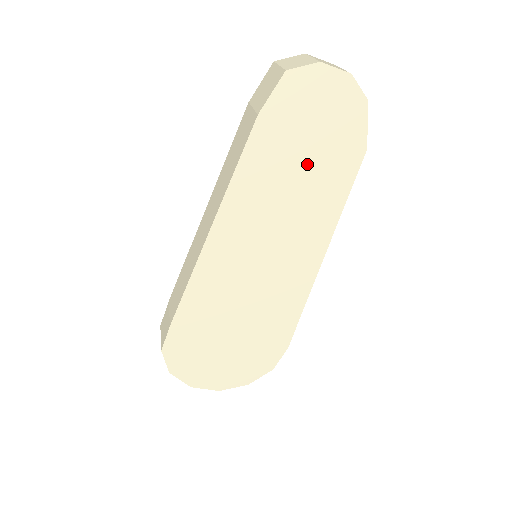
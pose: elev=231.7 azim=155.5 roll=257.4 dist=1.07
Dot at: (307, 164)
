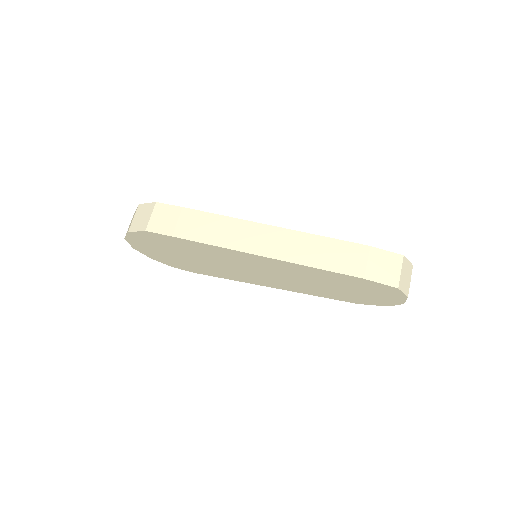
Dot at: (338, 289)
